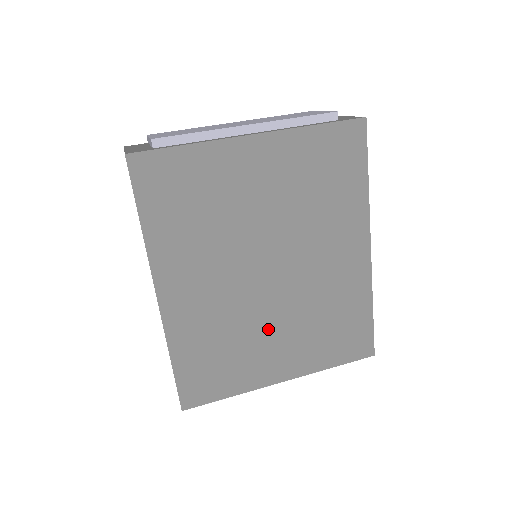
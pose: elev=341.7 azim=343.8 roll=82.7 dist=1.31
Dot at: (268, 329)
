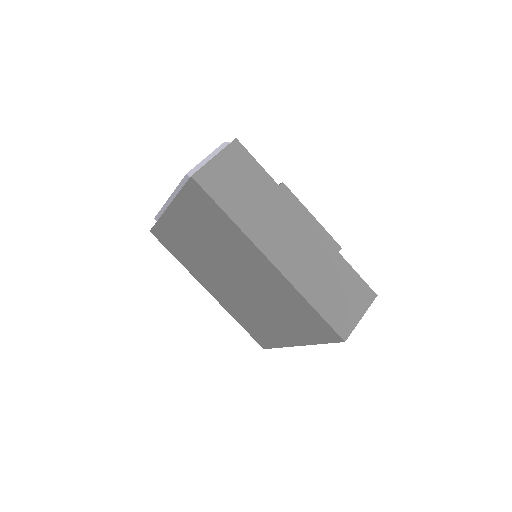
Dot at: (263, 312)
